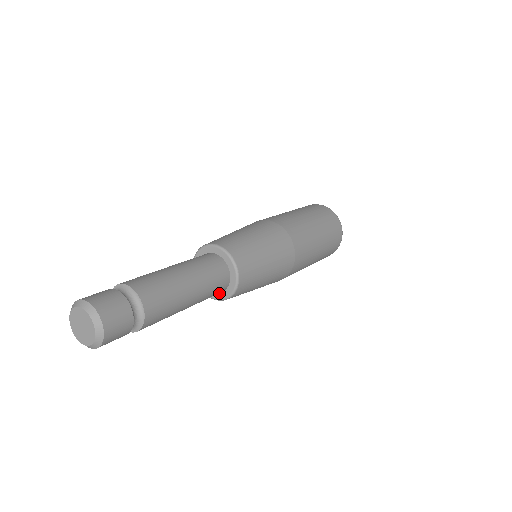
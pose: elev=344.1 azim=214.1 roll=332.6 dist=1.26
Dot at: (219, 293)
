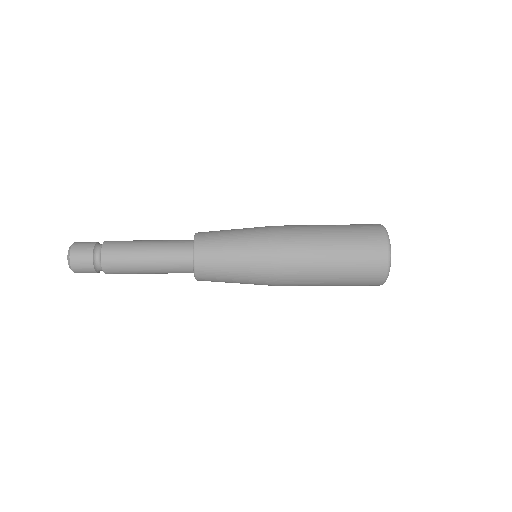
Dot at: occluded
